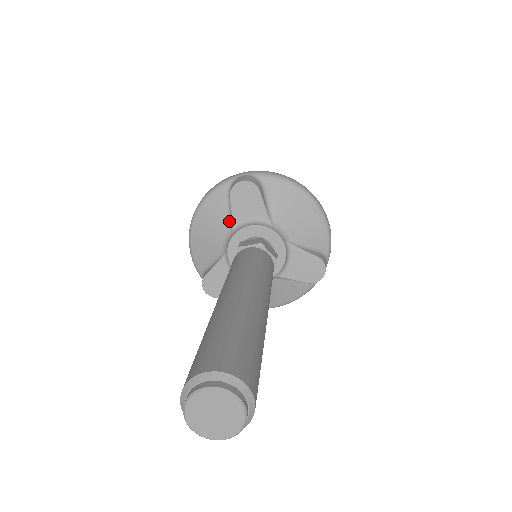
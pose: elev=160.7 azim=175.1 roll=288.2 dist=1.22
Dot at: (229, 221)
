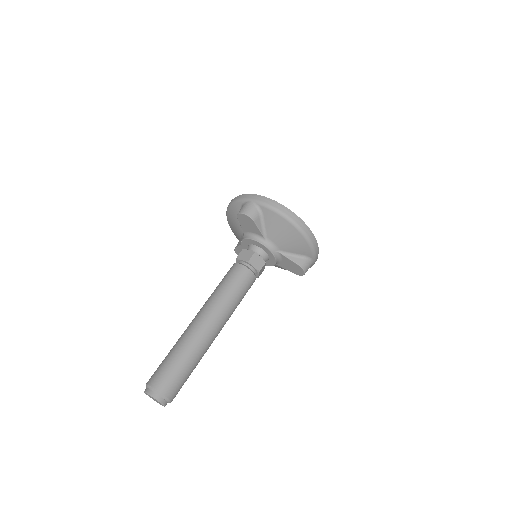
Dot at: occluded
